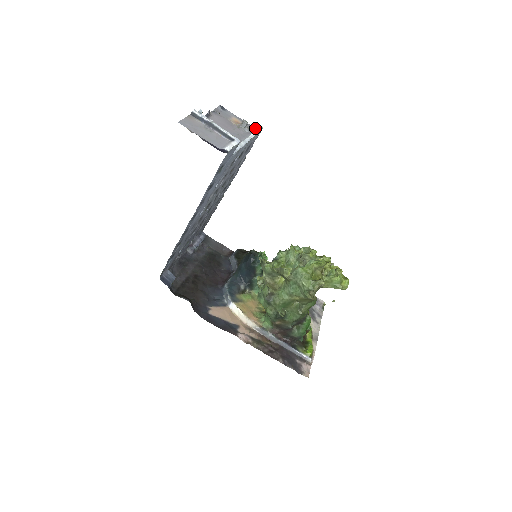
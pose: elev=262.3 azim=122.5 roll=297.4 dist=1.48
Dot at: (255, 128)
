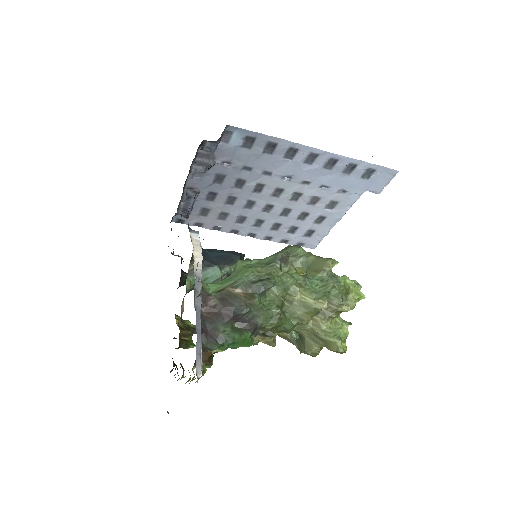
Dot at: occluded
